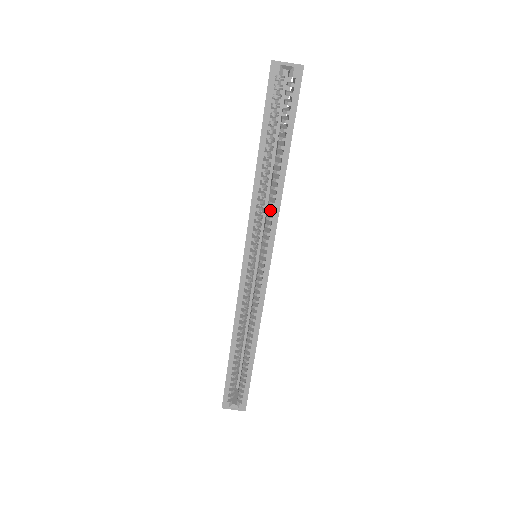
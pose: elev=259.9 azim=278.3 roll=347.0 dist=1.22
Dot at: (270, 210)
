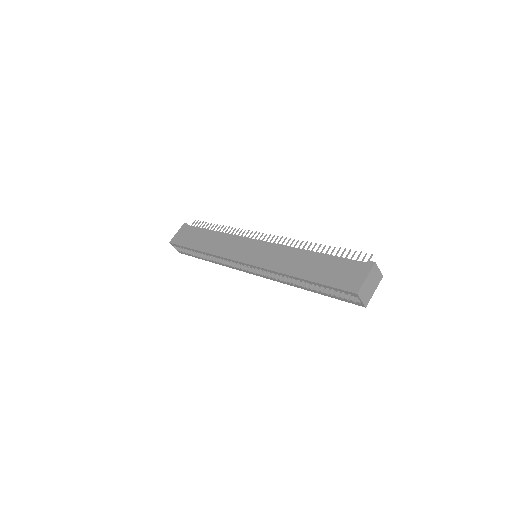
Dot at: (280, 279)
